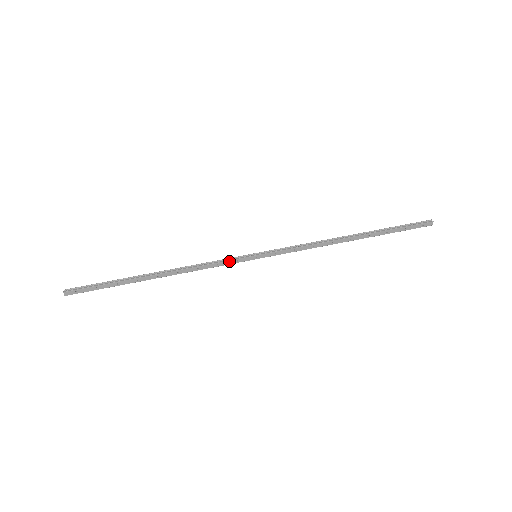
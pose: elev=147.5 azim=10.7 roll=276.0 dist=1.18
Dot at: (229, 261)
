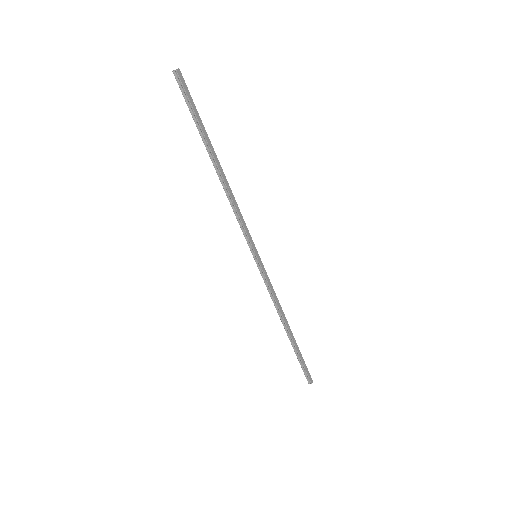
Dot at: occluded
